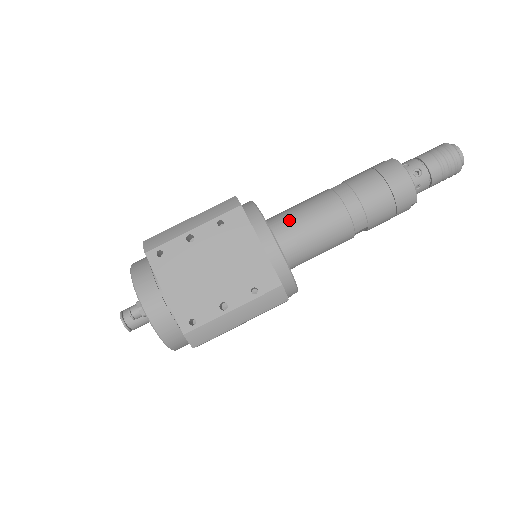
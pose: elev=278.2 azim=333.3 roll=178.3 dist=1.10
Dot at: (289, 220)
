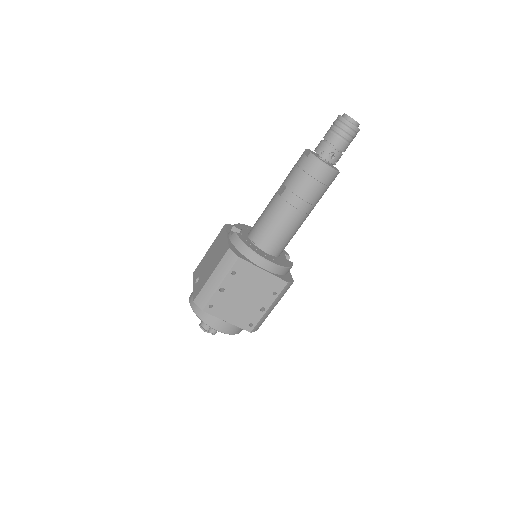
Dot at: (267, 235)
